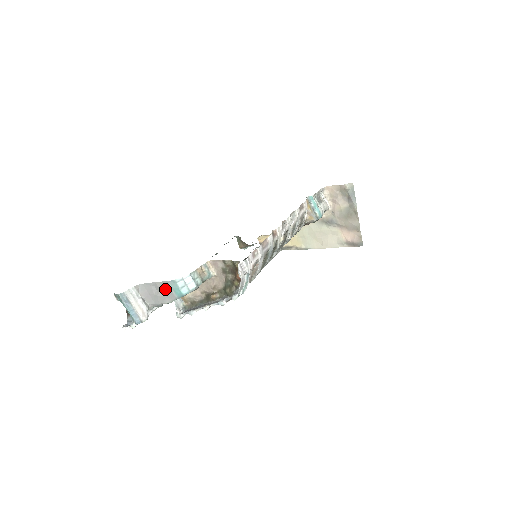
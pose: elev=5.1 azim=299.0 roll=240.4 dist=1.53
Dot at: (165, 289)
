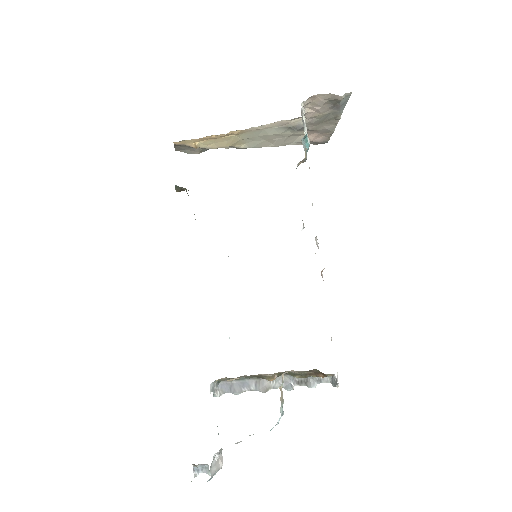
Dot at: occluded
